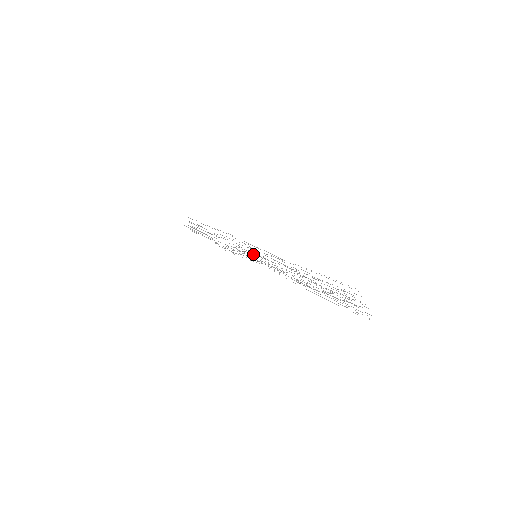
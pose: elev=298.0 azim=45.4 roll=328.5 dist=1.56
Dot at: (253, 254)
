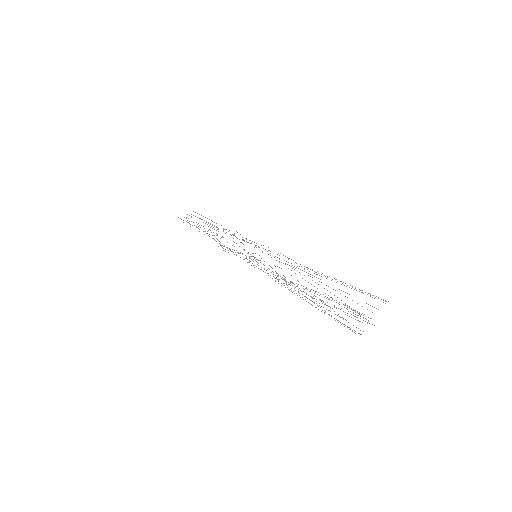
Dot at: occluded
